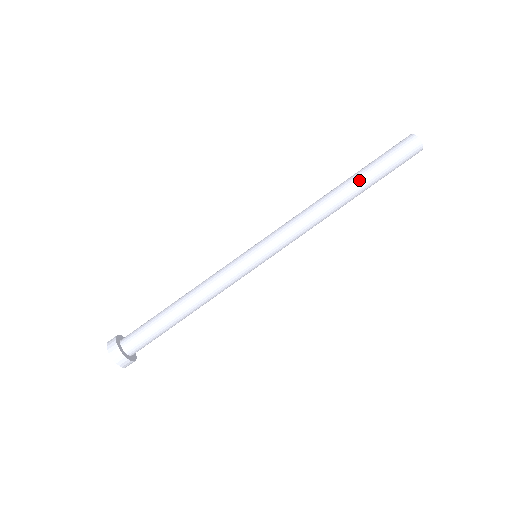
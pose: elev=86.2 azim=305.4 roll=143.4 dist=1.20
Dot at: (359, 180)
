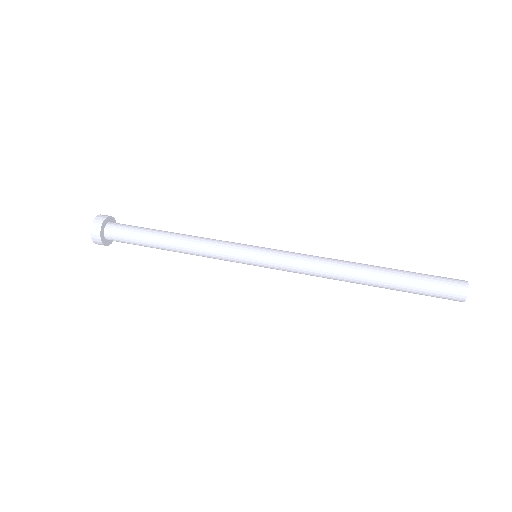
Dot at: (388, 268)
